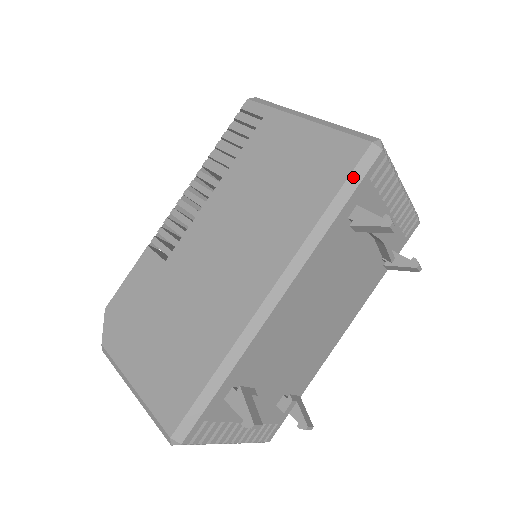
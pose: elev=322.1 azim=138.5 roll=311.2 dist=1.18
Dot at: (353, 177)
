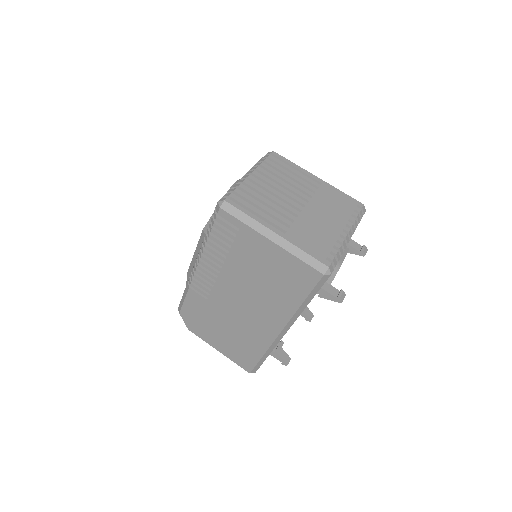
Dot at: (315, 289)
